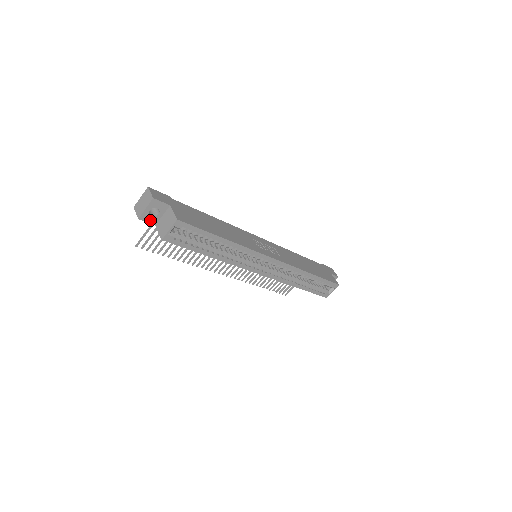
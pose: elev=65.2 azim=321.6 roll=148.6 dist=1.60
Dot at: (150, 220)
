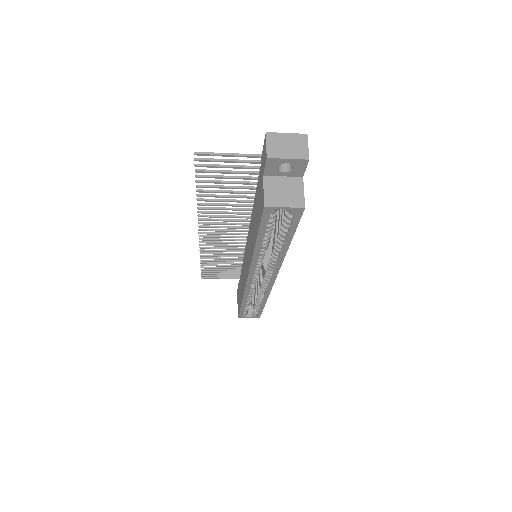
Dot at: (270, 168)
